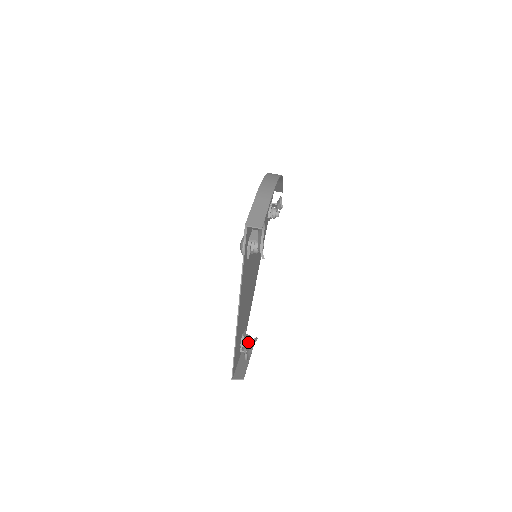
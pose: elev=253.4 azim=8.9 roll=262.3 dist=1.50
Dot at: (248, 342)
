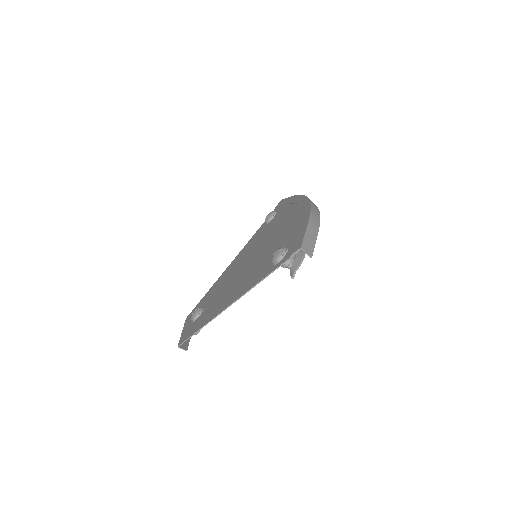
Dot at: occluded
